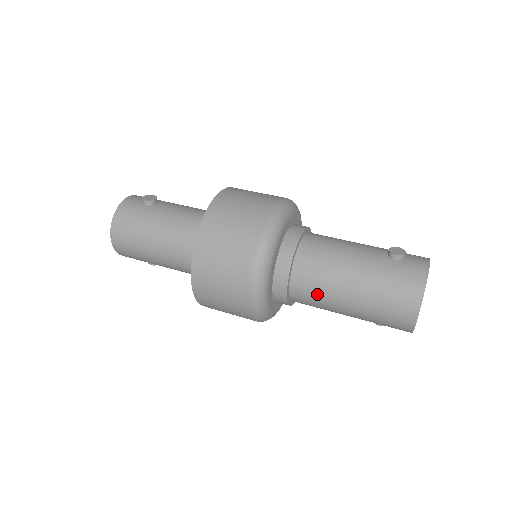
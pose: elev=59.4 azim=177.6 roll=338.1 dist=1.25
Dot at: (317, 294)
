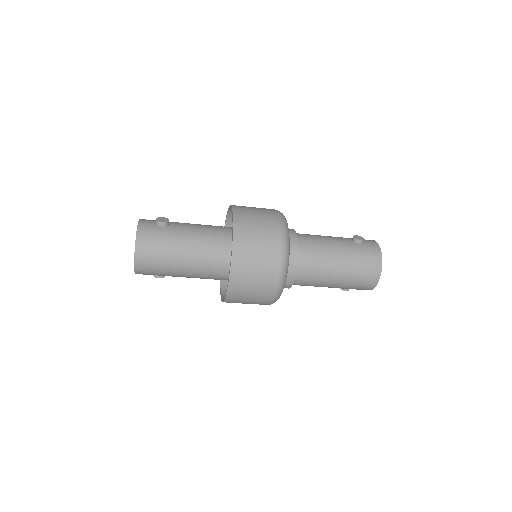
Dot at: (315, 275)
